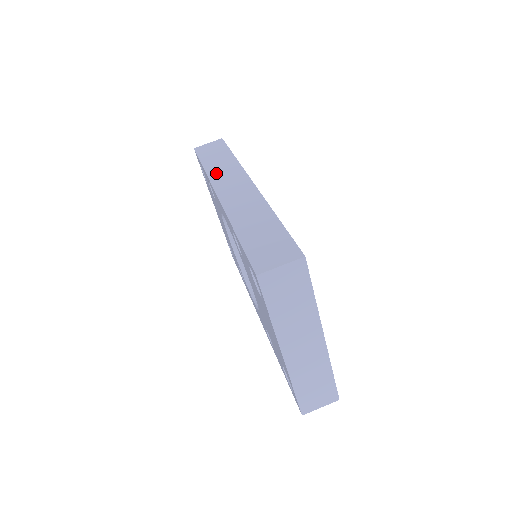
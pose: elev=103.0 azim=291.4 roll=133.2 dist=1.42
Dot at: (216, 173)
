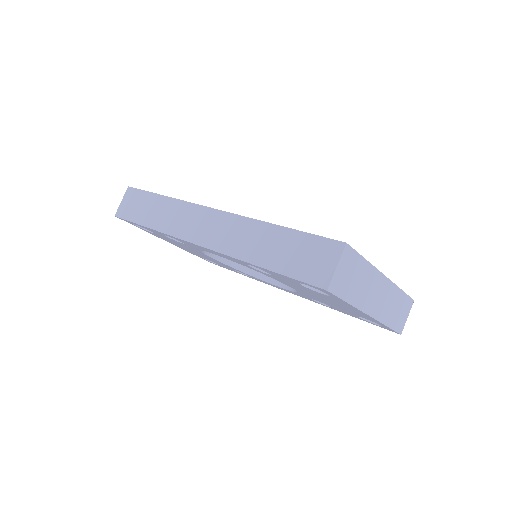
Dot at: (169, 225)
